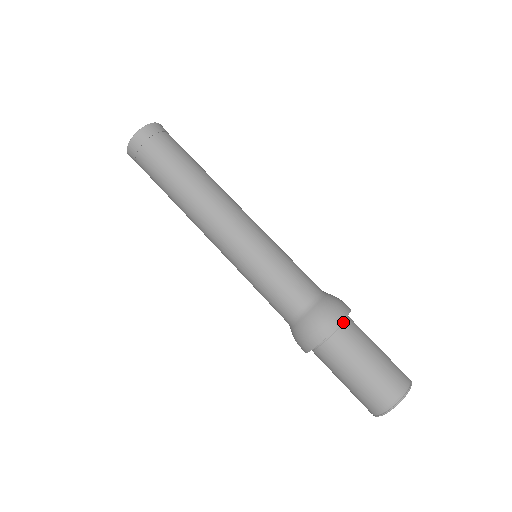
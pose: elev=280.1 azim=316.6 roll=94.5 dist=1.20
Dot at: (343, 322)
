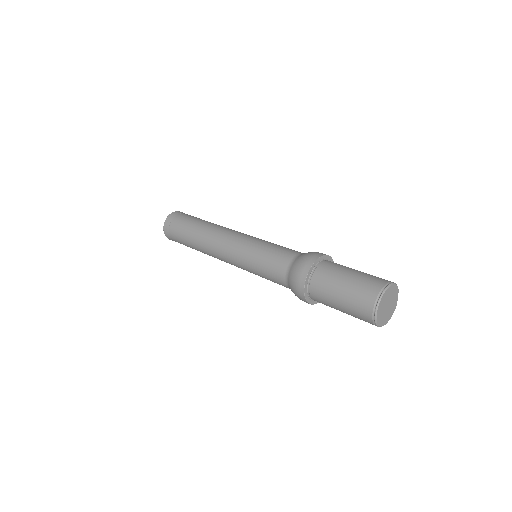
Dot at: (328, 260)
